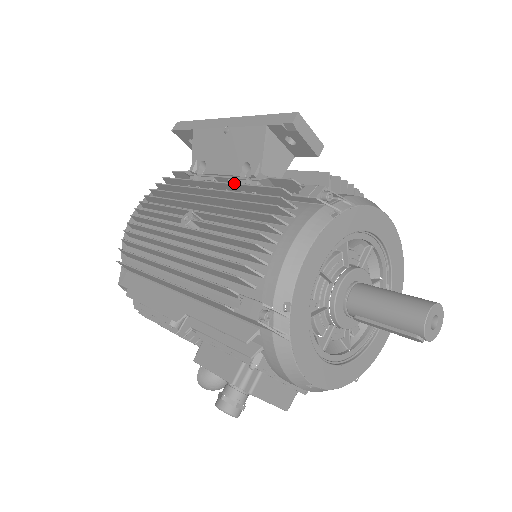
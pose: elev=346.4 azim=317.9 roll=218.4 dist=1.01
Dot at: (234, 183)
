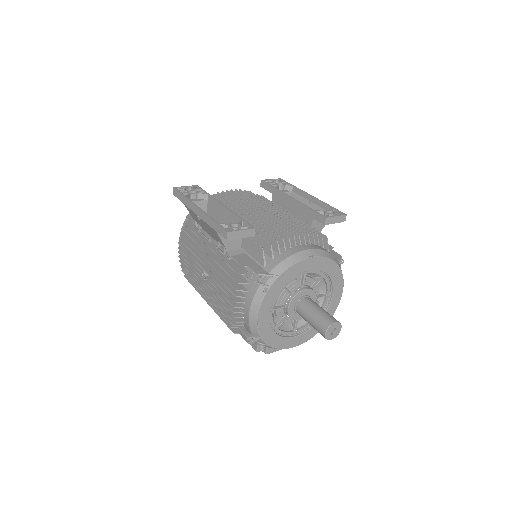
Dot at: (217, 255)
